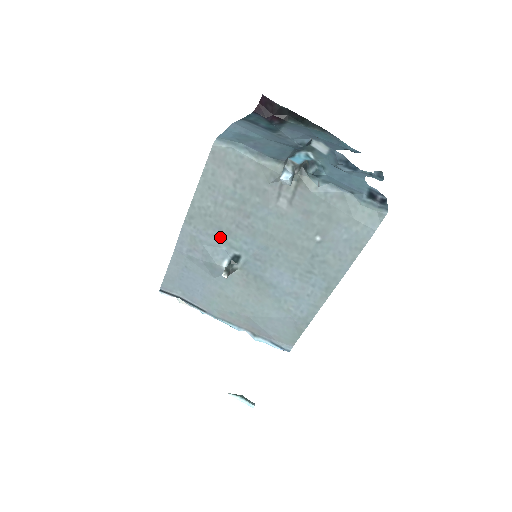
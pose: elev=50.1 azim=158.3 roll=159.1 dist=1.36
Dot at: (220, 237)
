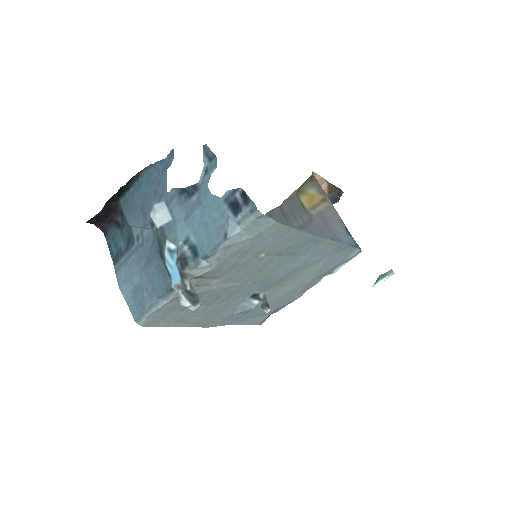
Dot at: (230, 308)
